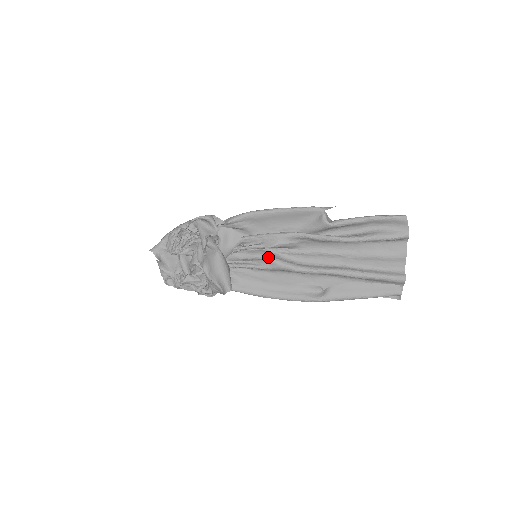
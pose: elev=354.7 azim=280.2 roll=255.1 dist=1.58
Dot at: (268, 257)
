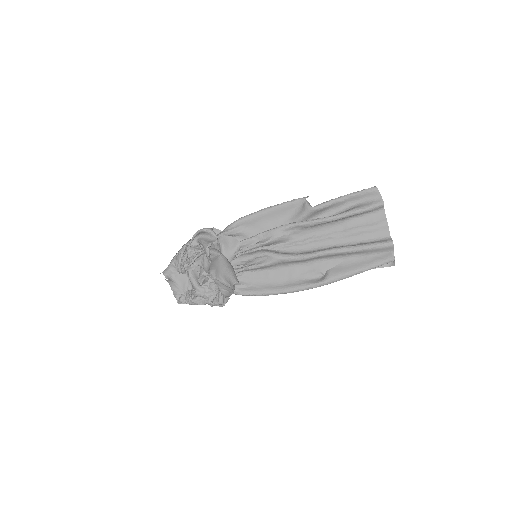
Dot at: (266, 252)
